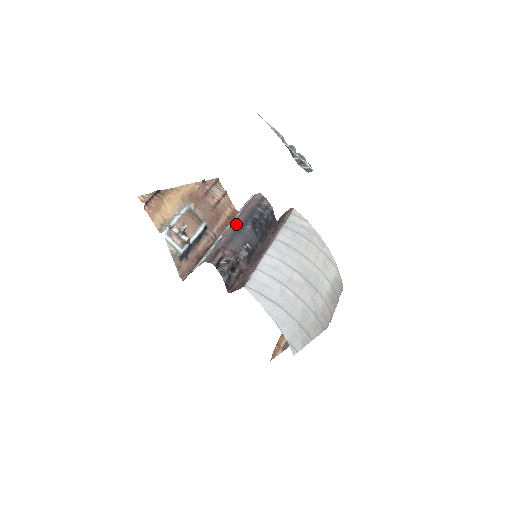
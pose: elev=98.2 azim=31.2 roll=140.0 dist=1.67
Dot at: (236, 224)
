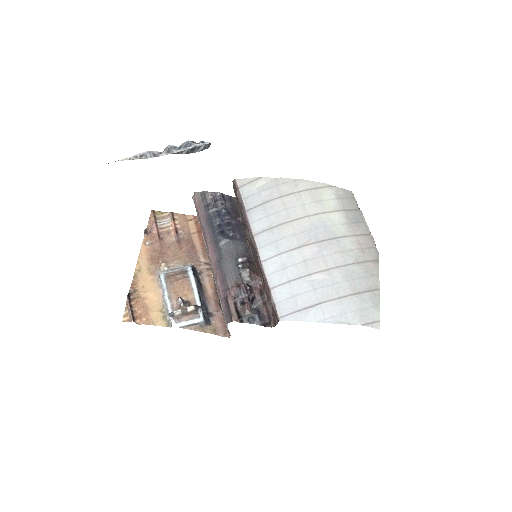
Dot at: (211, 253)
